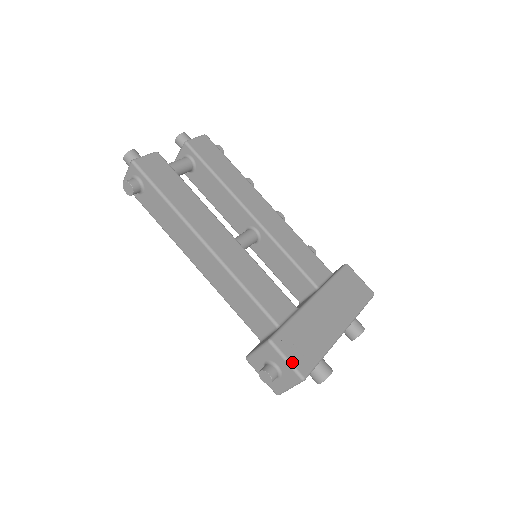
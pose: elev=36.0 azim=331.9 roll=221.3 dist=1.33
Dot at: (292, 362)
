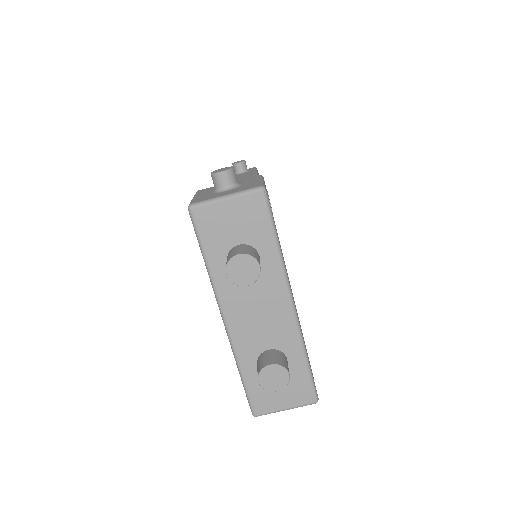
Dot at: (265, 185)
